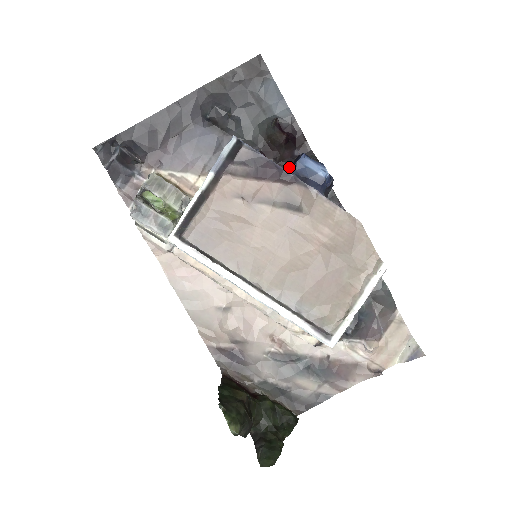
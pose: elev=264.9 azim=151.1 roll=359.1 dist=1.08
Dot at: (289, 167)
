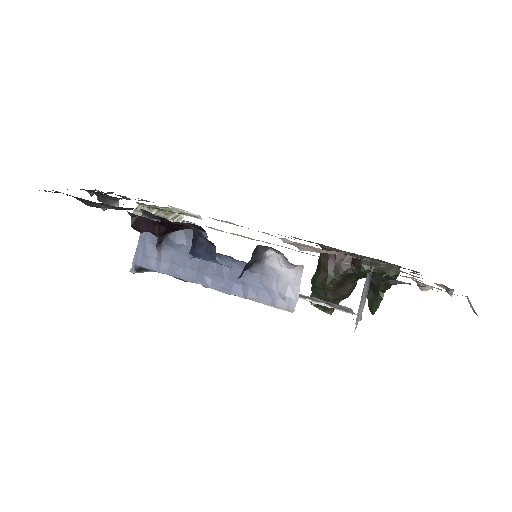
Dot at: (200, 227)
